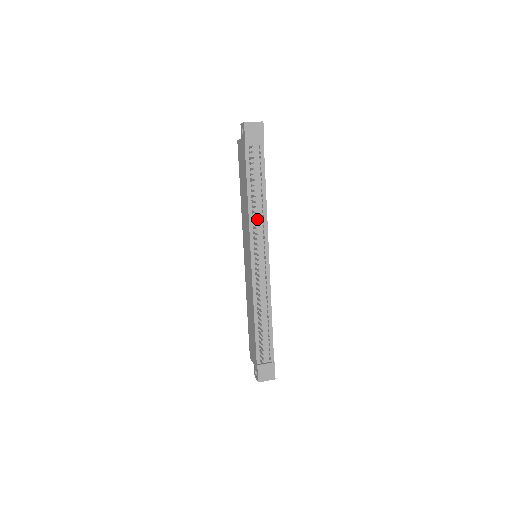
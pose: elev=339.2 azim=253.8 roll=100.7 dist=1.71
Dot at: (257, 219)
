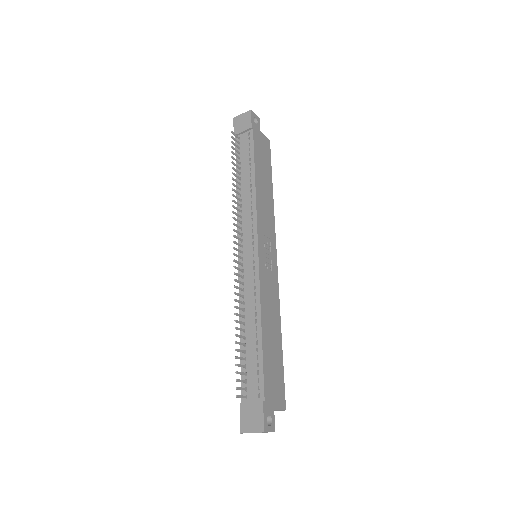
Dot at: (245, 207)
